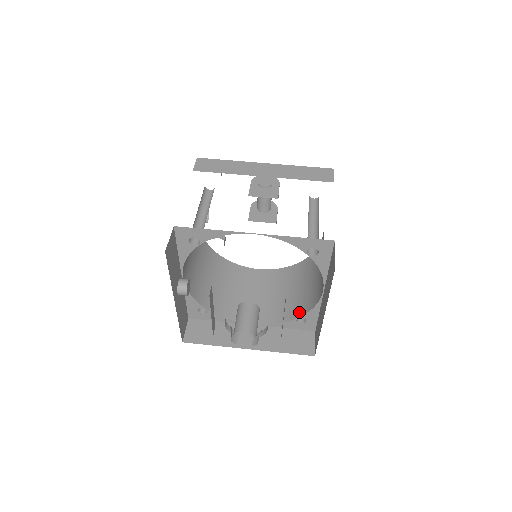
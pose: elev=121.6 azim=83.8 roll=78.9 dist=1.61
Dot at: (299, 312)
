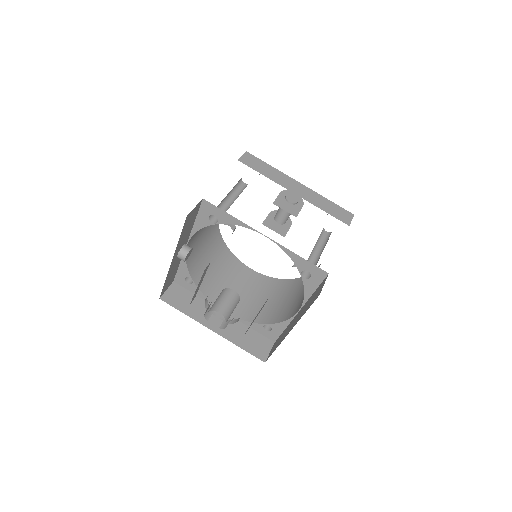
Dot at: (269, 320)
